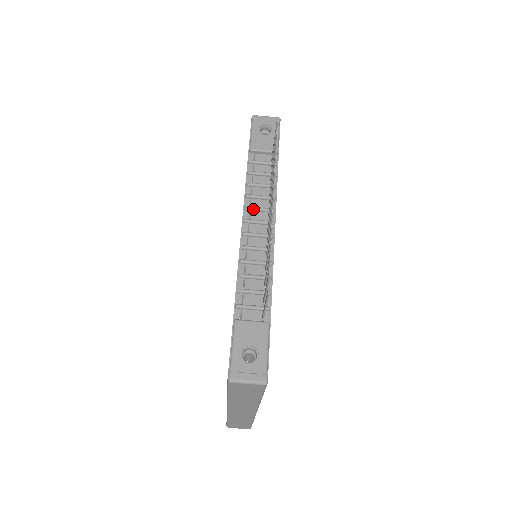
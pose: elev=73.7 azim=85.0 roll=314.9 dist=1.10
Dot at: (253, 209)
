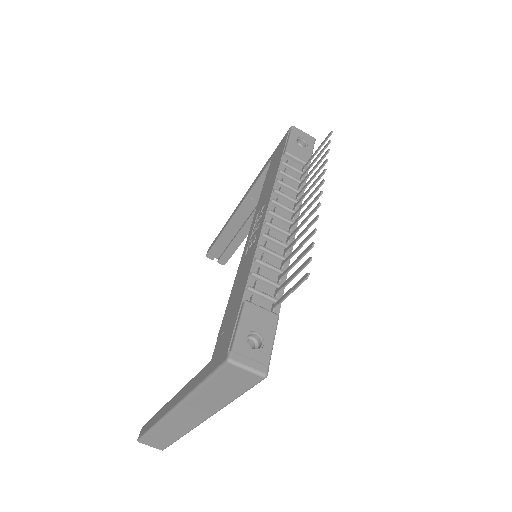
Dot at: (280, 204)
